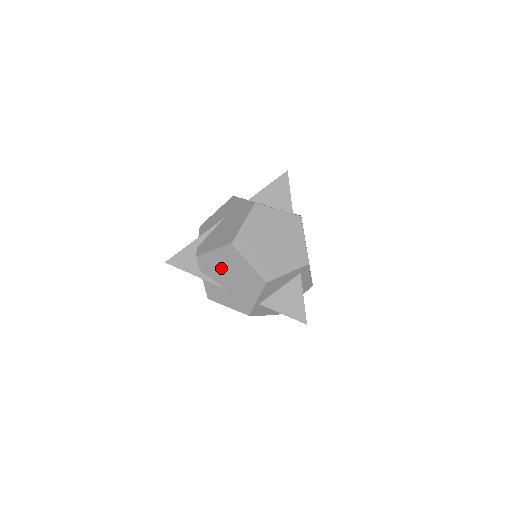
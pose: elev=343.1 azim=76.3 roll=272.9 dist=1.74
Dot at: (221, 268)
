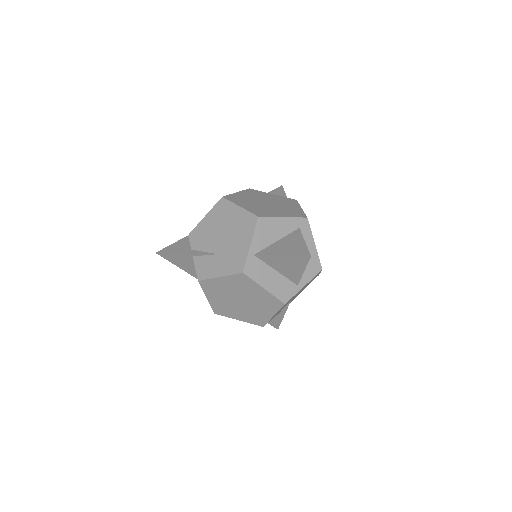
Dot at: (212, 231)
